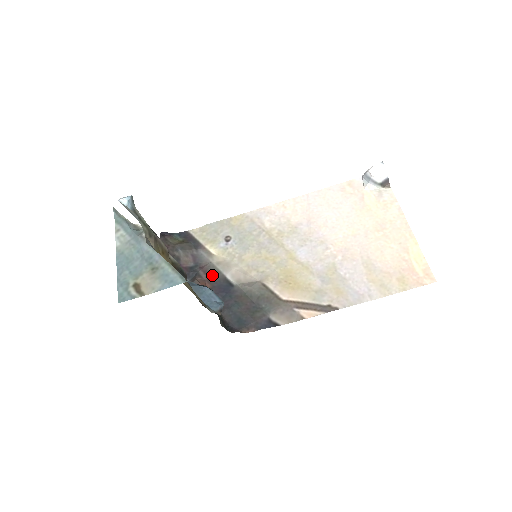
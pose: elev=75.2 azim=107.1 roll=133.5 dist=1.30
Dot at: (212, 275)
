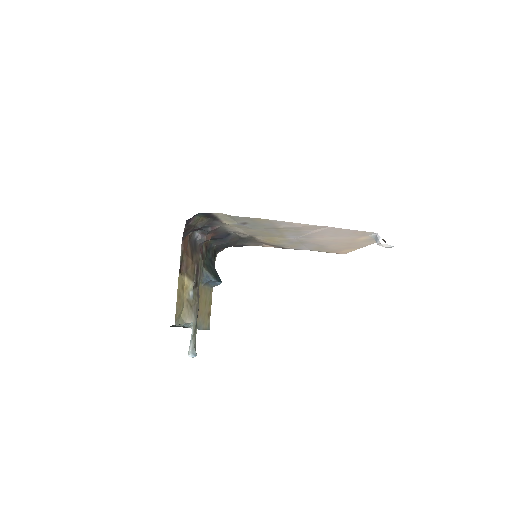
Dot at: (219, 231)
